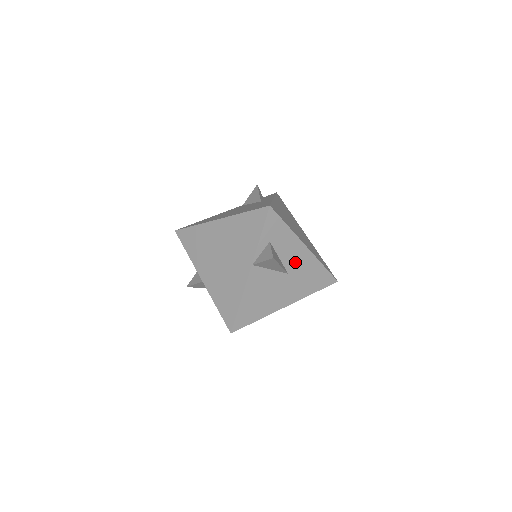
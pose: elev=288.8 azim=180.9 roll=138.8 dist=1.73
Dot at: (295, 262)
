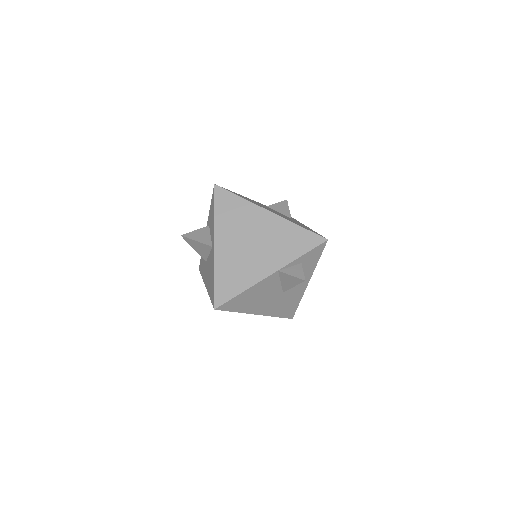
Dot at: (294, 288)
